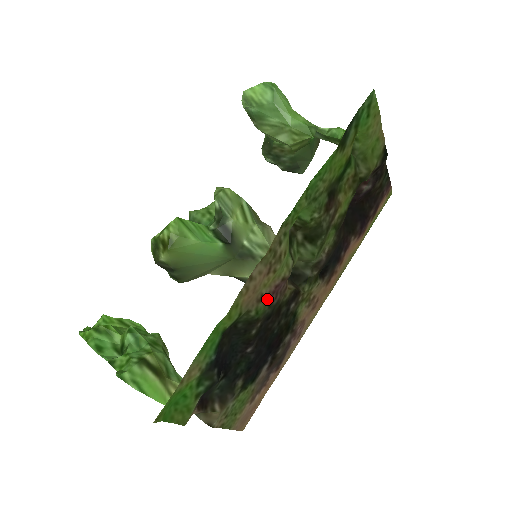
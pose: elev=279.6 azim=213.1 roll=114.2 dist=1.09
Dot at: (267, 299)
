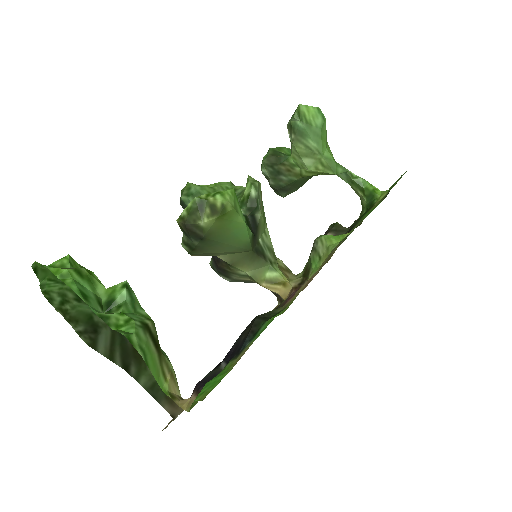
Dot at: occluded
